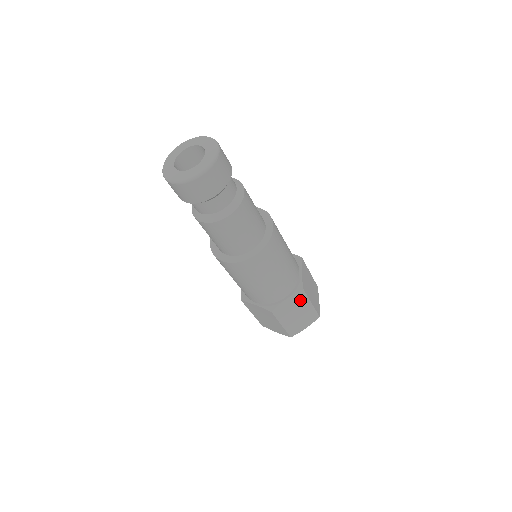
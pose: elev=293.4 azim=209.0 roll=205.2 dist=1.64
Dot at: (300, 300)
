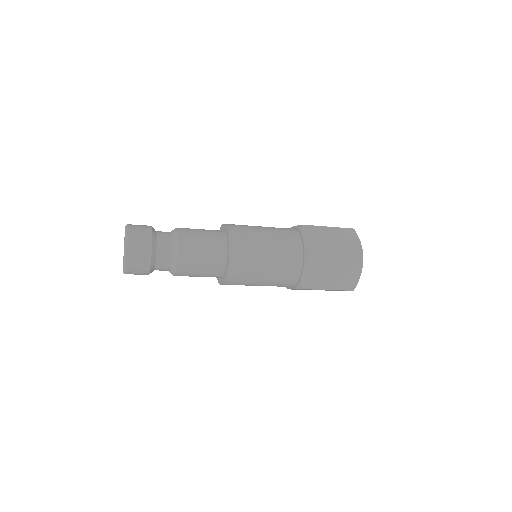
Dot at: (319, 263)
